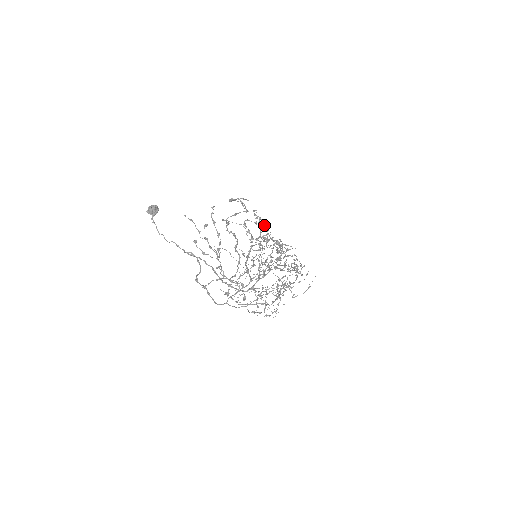
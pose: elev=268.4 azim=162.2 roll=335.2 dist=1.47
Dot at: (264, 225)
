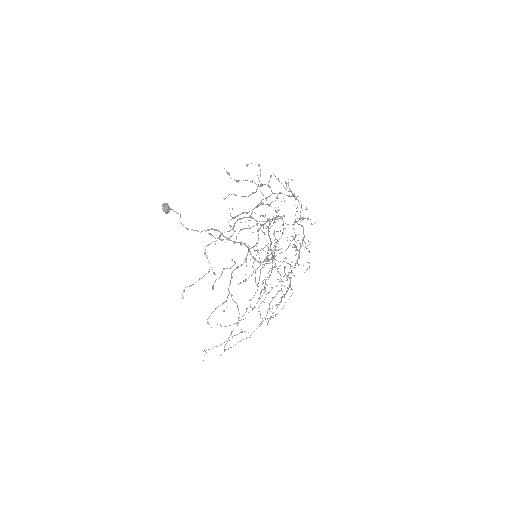
Dot at: (223, 302)
